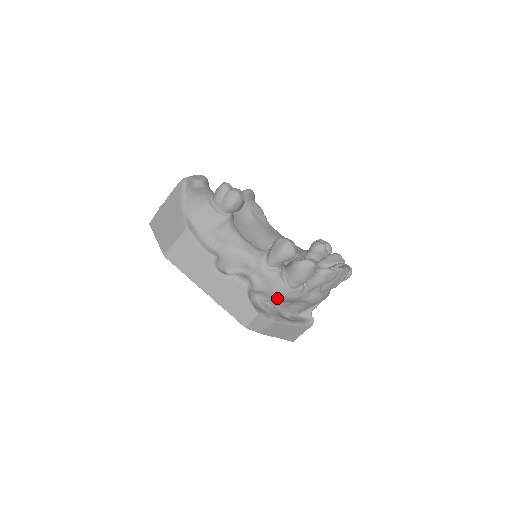
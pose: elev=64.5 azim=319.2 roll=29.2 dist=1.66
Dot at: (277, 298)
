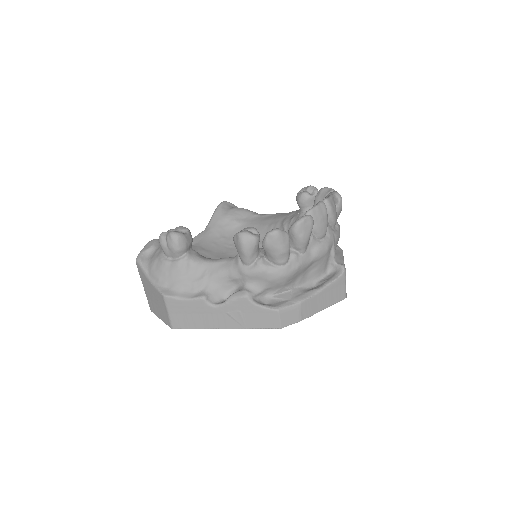
Dot at: (283, 282)
